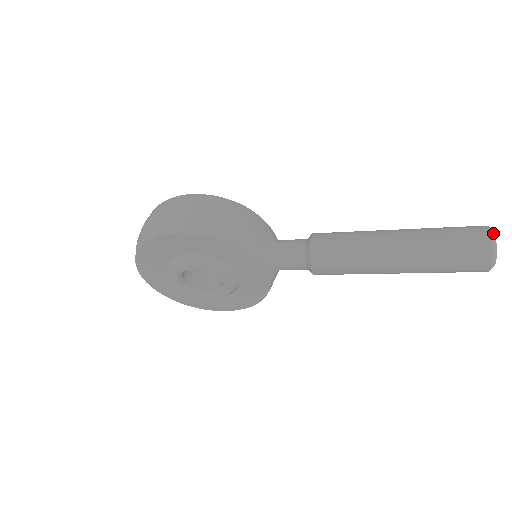
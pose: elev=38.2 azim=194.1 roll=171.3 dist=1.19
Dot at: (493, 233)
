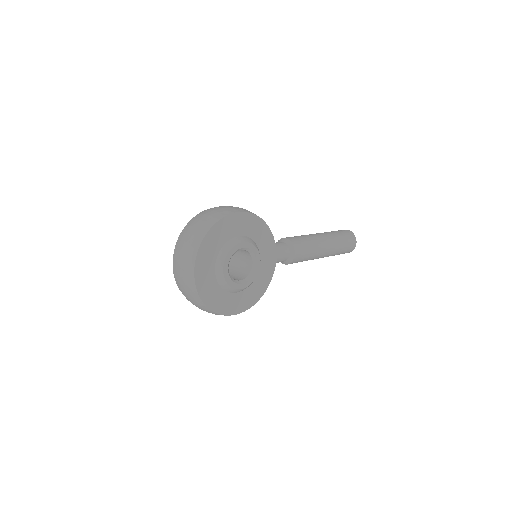
Dot at: occluded
